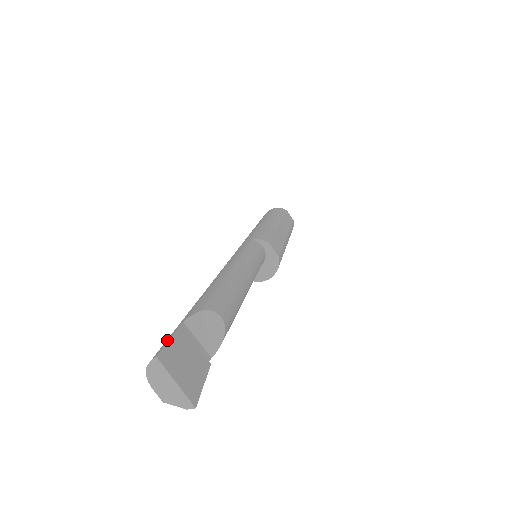
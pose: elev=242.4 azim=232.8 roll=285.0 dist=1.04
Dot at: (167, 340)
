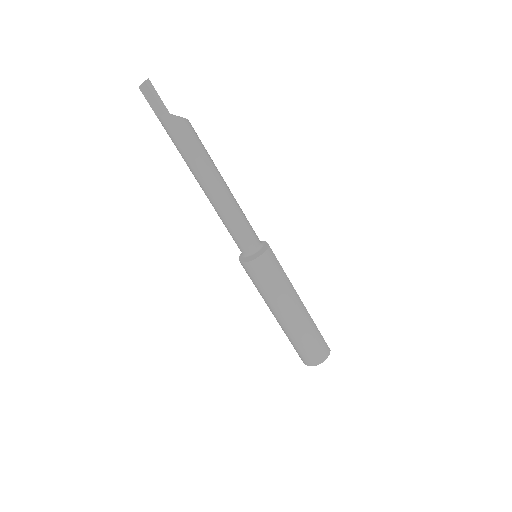
Dot at: occluded
